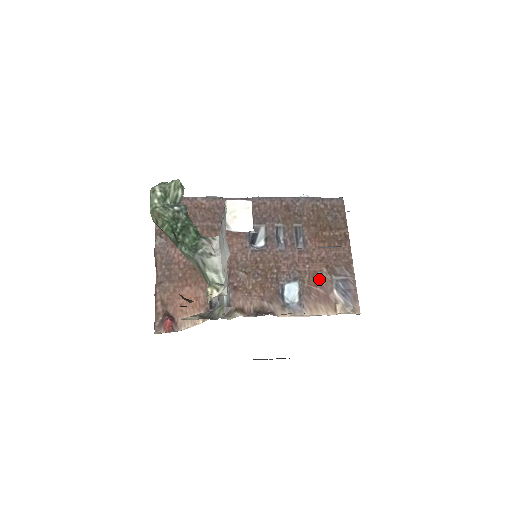
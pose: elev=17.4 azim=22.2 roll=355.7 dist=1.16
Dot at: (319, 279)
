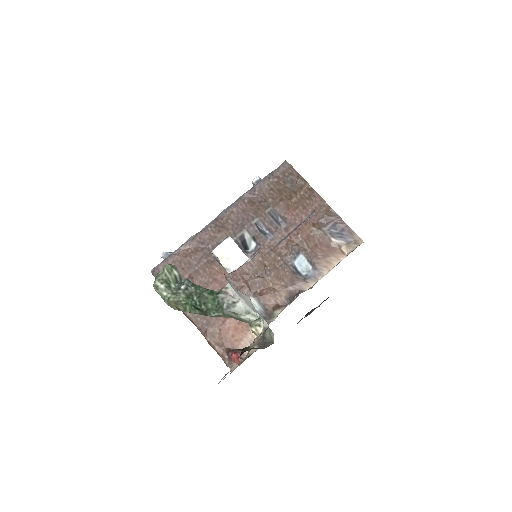
Dot at: (315, 239)
